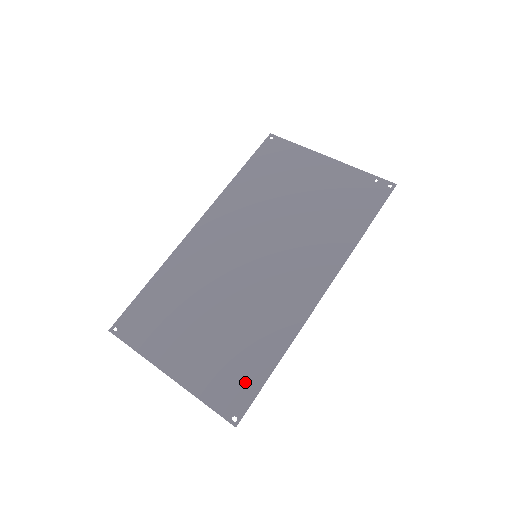
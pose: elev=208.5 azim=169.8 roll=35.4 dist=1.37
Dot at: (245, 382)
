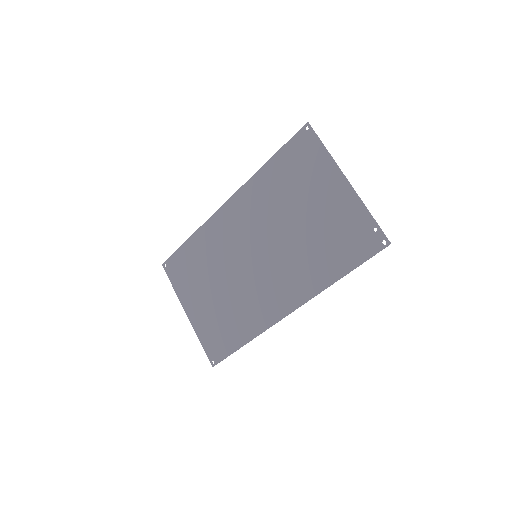
Dot at: (224, 345)
